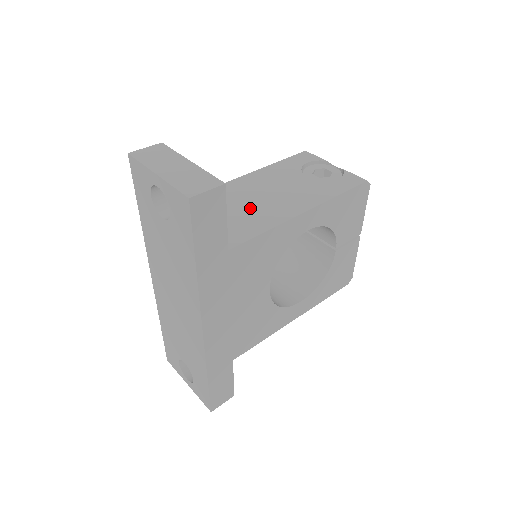
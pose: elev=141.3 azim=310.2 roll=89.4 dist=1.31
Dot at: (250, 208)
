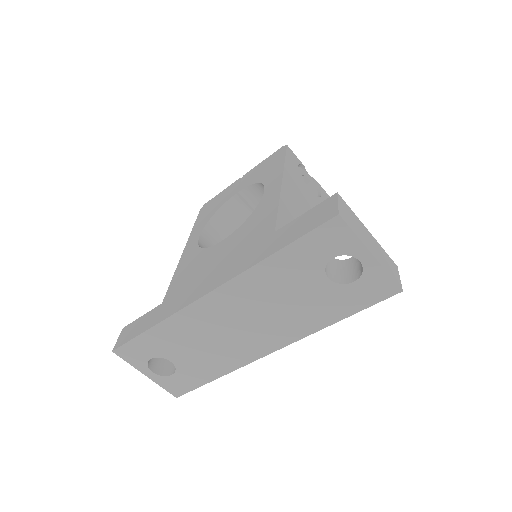
Dot at: occluded
